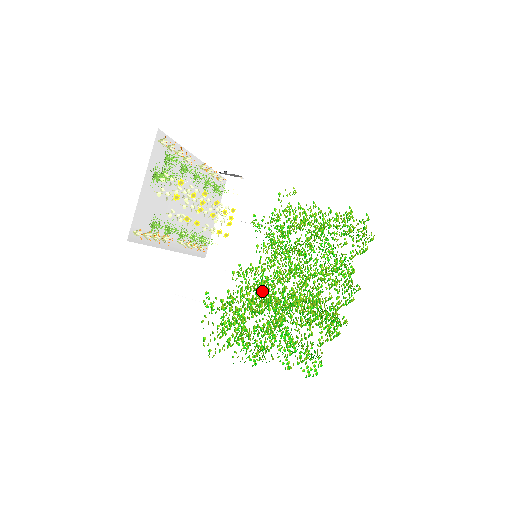
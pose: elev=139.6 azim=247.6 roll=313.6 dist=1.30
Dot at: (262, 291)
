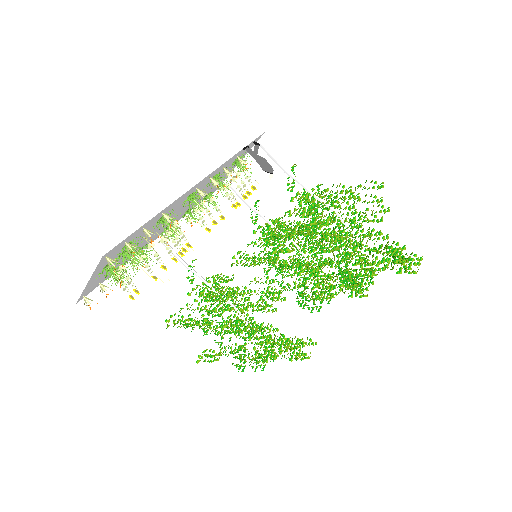
Dot at: occluded
